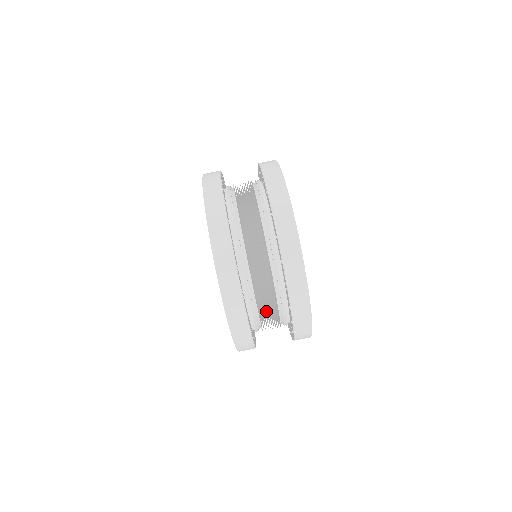
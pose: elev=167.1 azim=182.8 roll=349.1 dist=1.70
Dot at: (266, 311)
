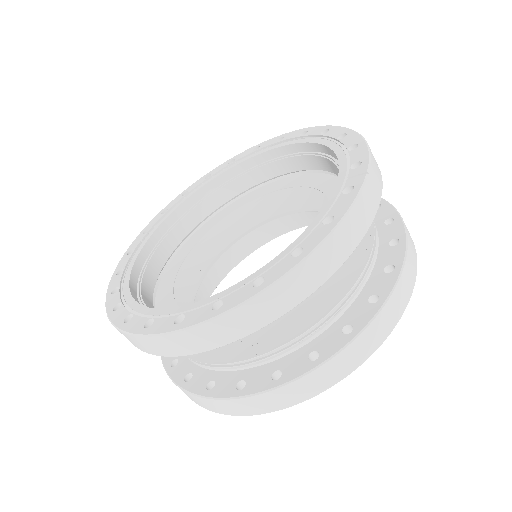
Dot at: occluded
